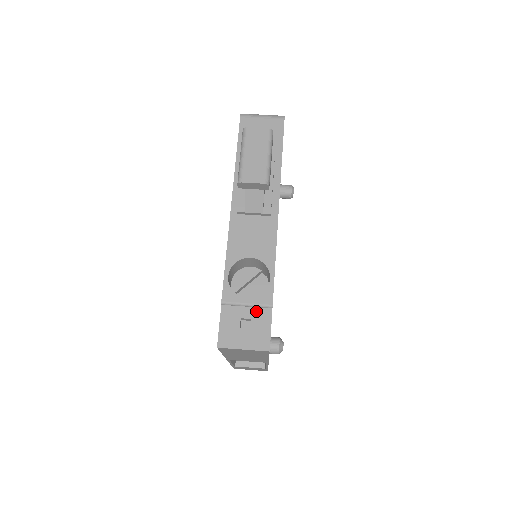
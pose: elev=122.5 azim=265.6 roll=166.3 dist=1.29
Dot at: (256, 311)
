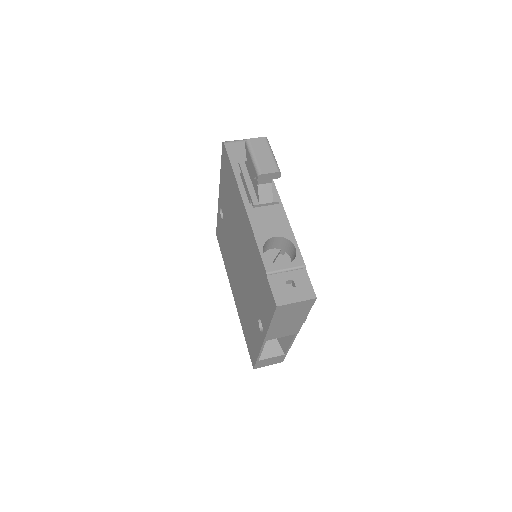
Dot at: (294, 273)
